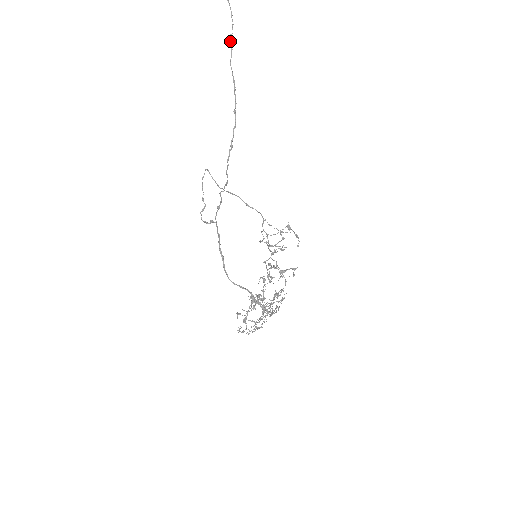
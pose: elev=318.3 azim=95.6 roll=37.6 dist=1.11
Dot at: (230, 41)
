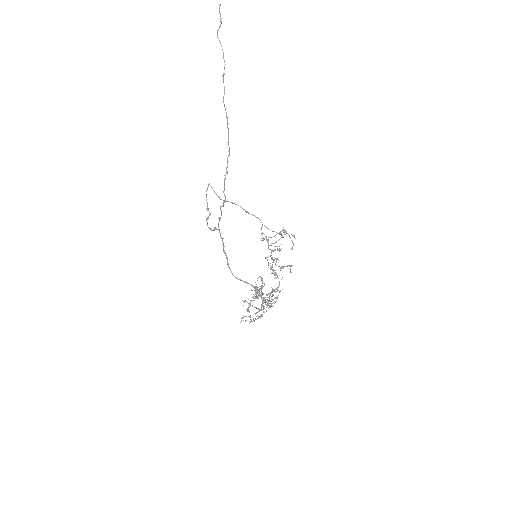
Dot at: (223, 80)
